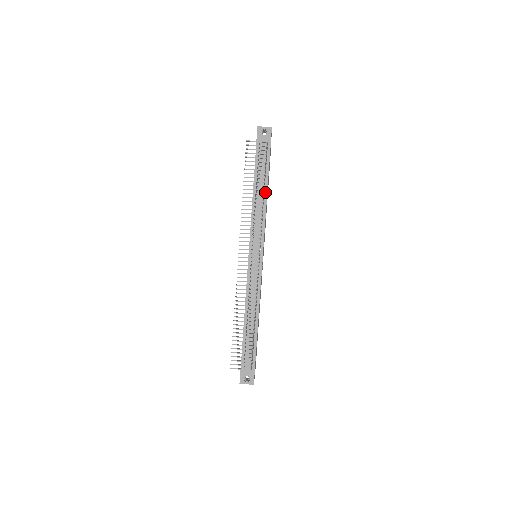
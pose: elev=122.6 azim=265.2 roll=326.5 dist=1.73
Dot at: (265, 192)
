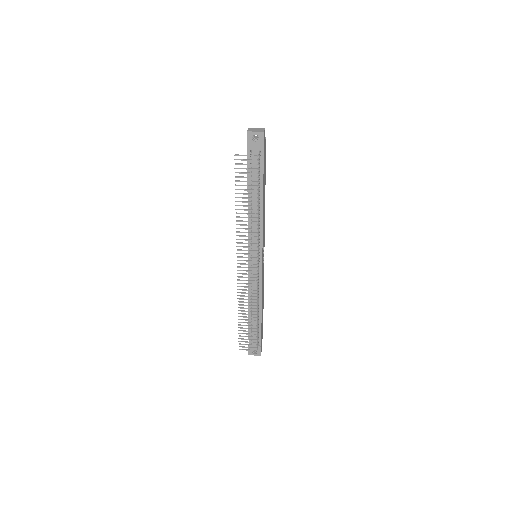
Dot at: (261, 201)
